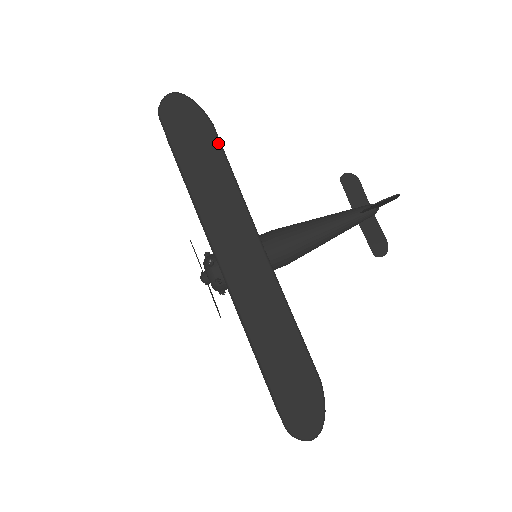
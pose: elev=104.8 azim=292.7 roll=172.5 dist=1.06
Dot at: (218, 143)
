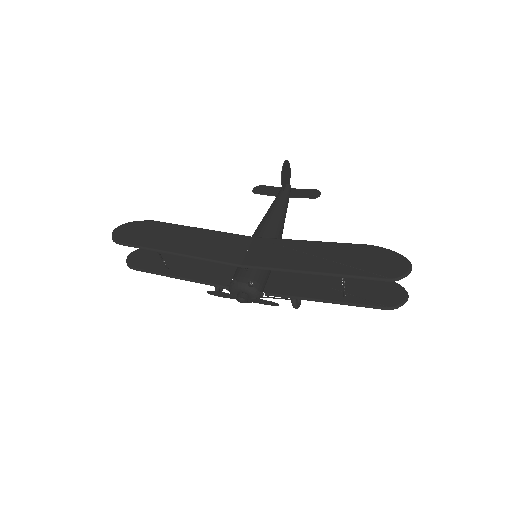
Dot at: (167, 224)
